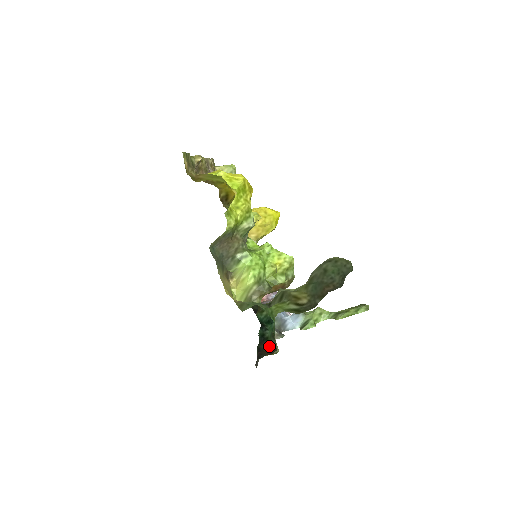
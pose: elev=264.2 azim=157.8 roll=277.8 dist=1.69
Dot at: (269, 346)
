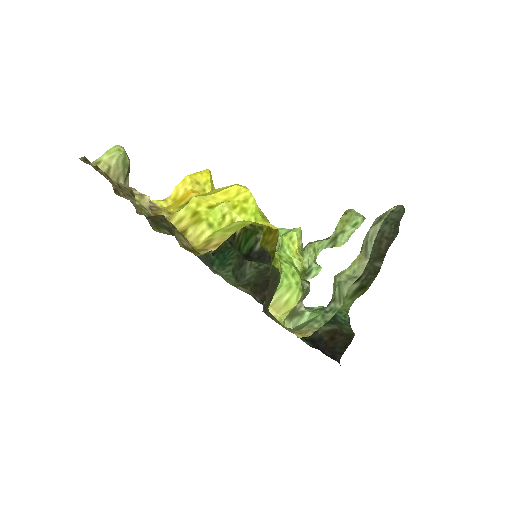
Dot at: (326, 332)
